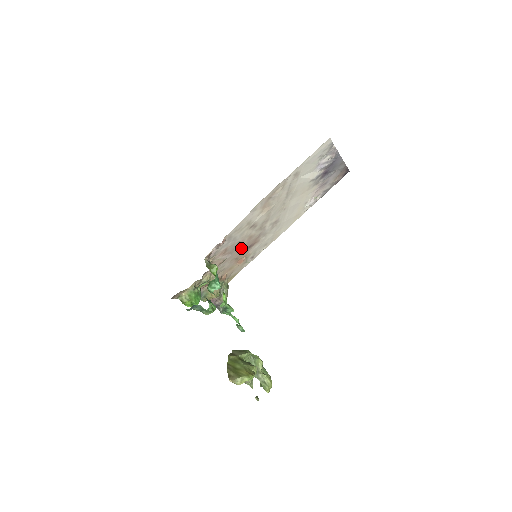
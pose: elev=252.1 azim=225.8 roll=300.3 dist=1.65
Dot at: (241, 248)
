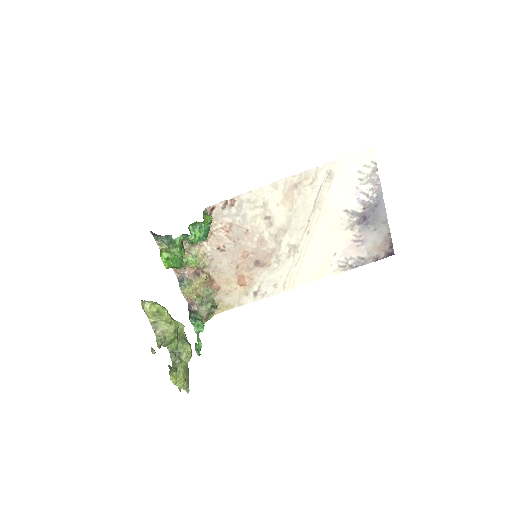
Dot at: (247, 251)
